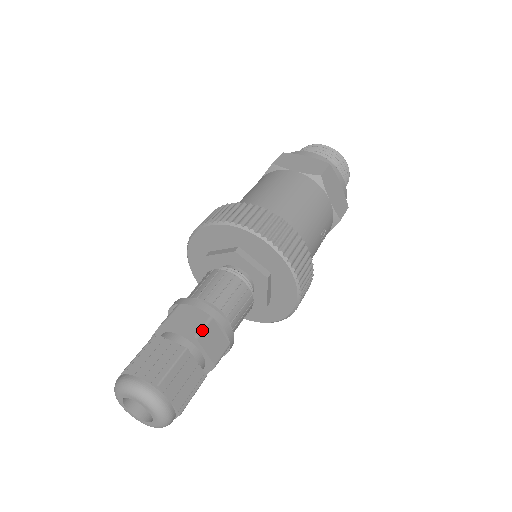
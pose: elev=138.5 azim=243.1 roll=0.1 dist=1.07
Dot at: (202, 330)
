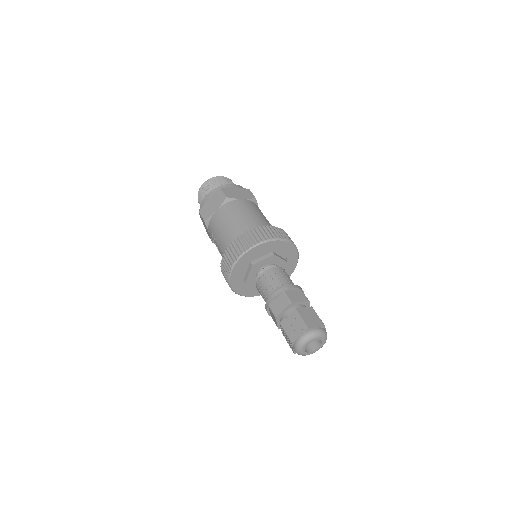
Dot at: (306, 297)
